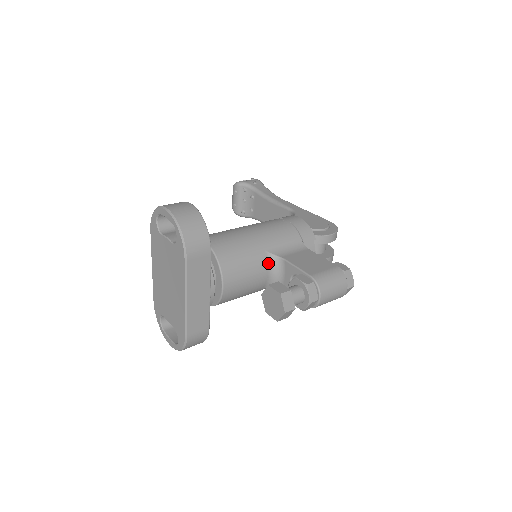
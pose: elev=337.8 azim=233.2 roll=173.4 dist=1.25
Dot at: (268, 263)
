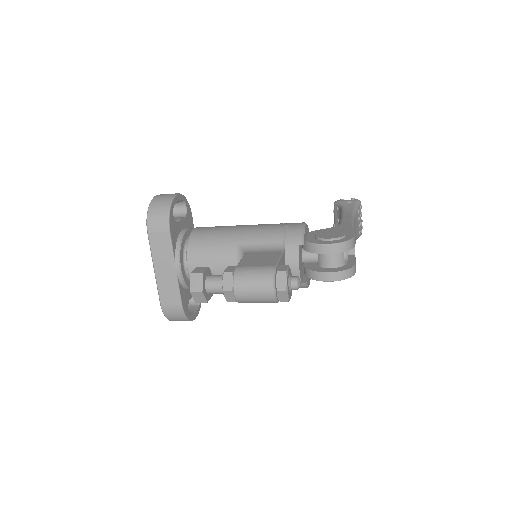
Dot at: (236, 257)
